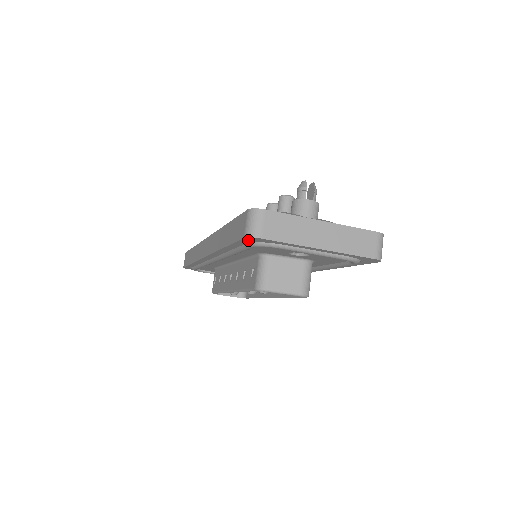
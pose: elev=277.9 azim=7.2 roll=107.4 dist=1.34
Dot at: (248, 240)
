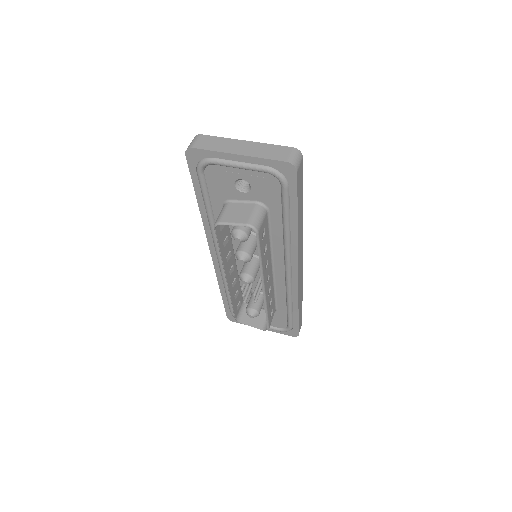
Dot at: (191, 161)
